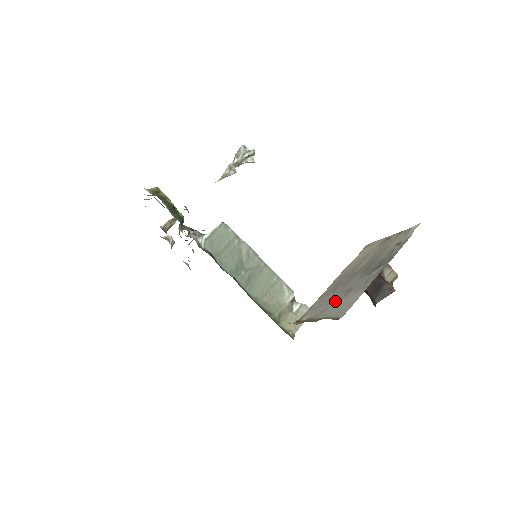
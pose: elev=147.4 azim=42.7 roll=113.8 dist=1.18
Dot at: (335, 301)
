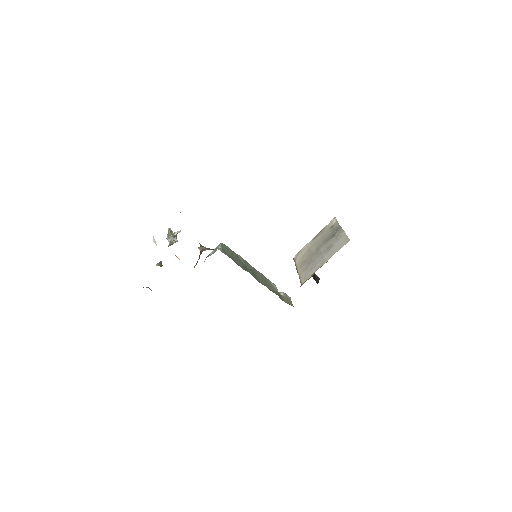
Dot at: (326, 254)
